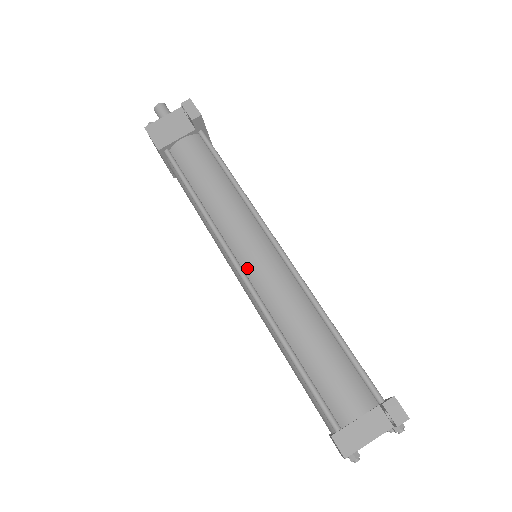
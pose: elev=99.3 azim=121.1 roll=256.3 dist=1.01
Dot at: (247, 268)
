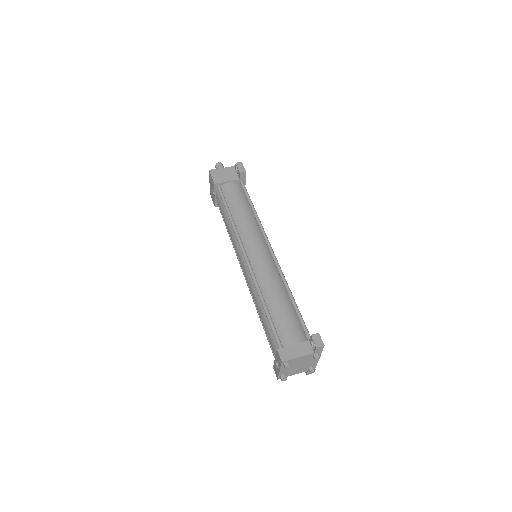
Dot at: (250, 256)
